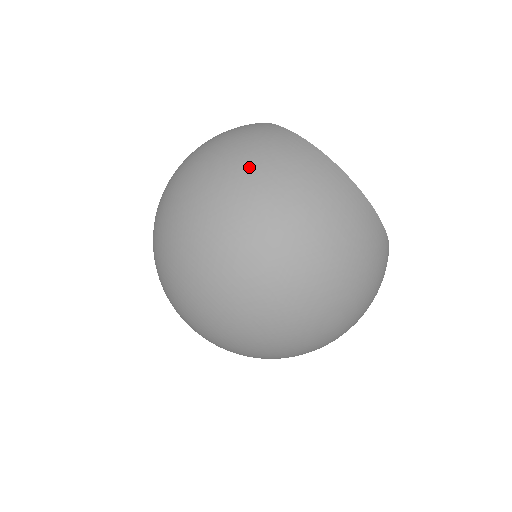
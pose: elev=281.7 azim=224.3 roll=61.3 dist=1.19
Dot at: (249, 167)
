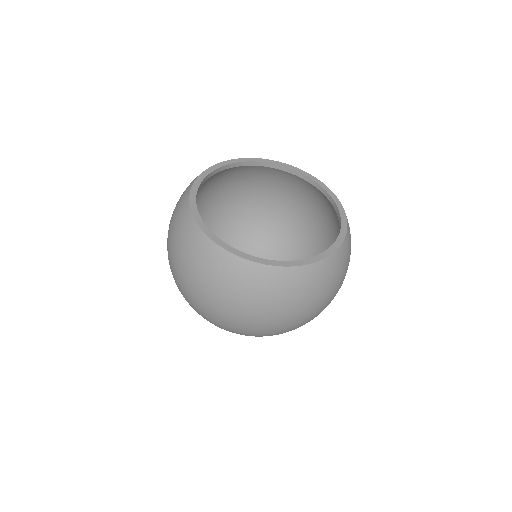
Dot at: (209, 296)
